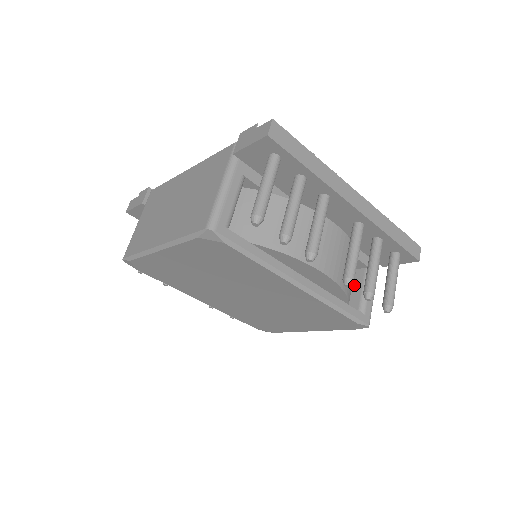
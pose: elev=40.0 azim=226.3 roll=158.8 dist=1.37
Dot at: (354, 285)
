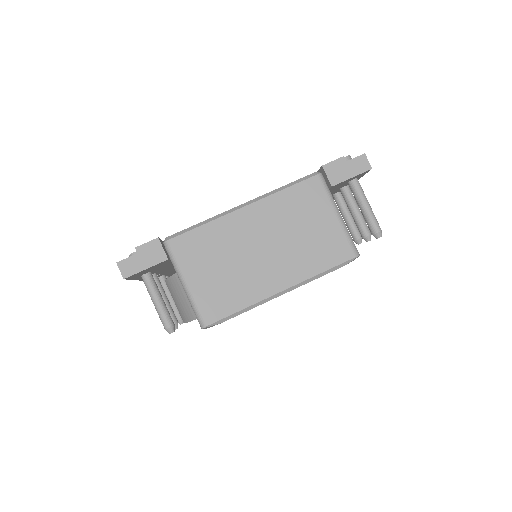
Dot at: occluded
